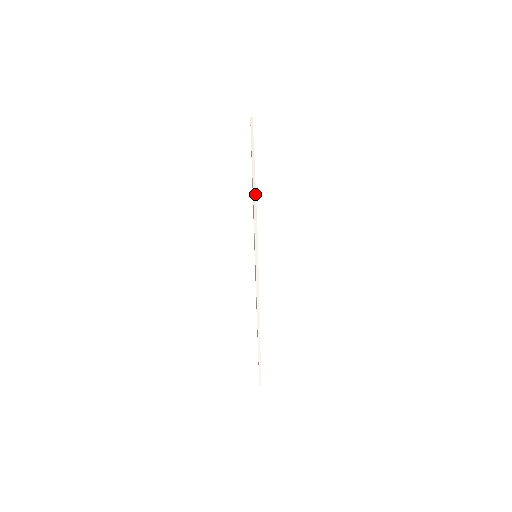
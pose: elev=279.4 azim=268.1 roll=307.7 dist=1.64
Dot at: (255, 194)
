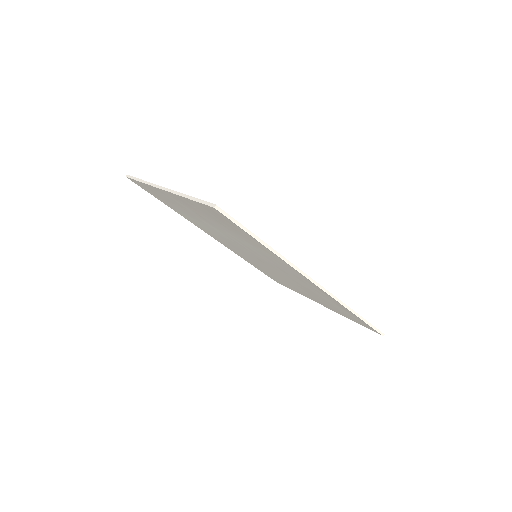
Dot at: (191, 197)
